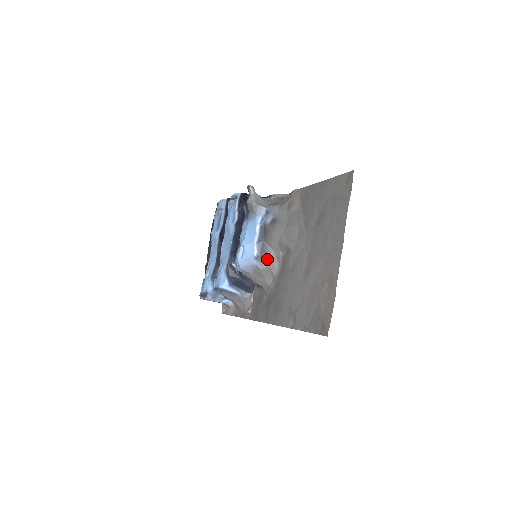
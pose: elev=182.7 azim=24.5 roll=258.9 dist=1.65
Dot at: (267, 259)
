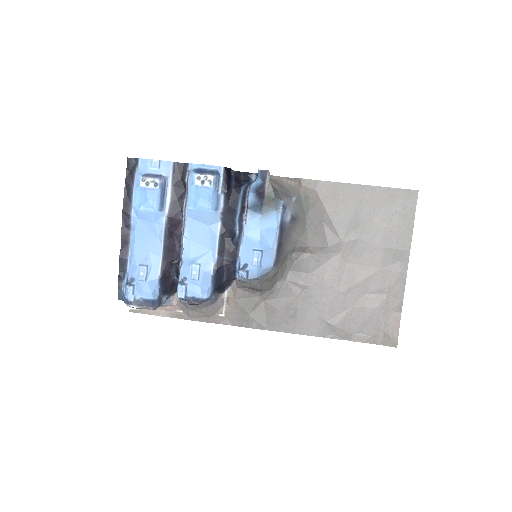
Dot at: (281, 263)
